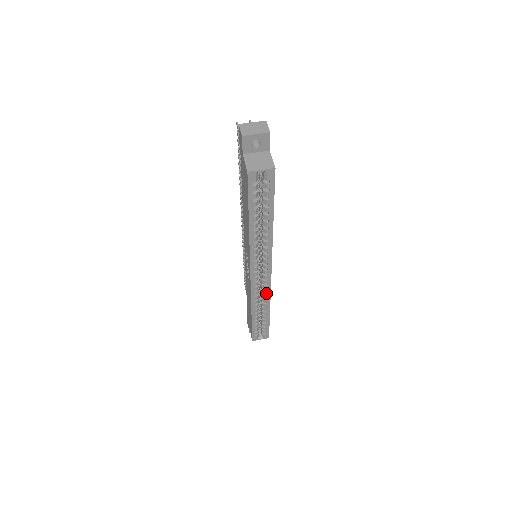
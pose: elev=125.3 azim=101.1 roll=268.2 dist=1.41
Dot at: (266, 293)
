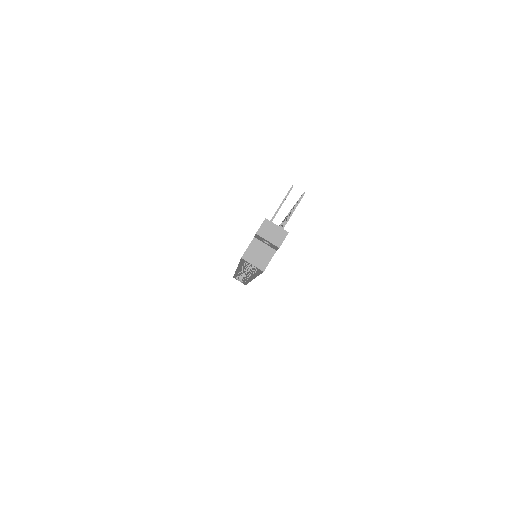
Dot at: (247, 279)
